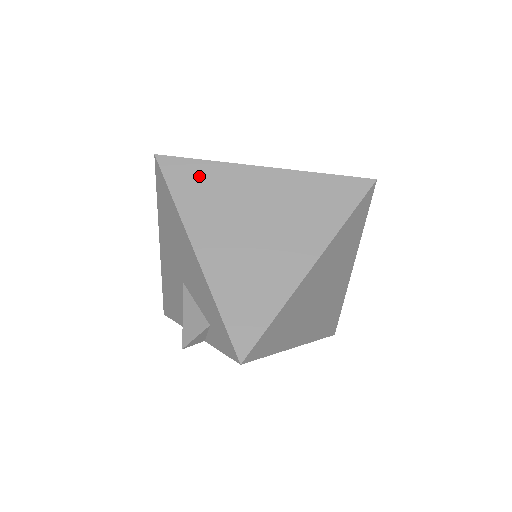
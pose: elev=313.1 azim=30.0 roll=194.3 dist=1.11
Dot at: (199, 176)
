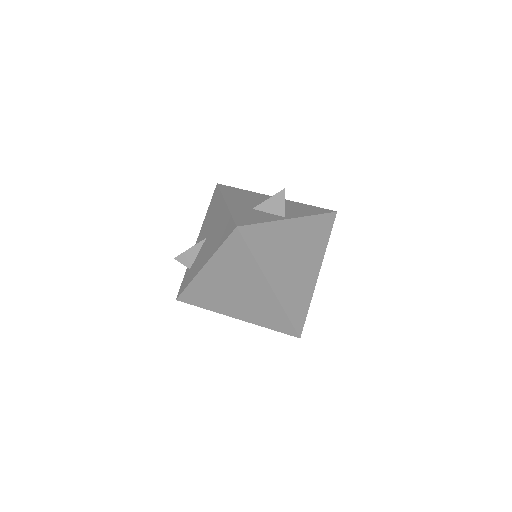
Dot at: (241, 256)
